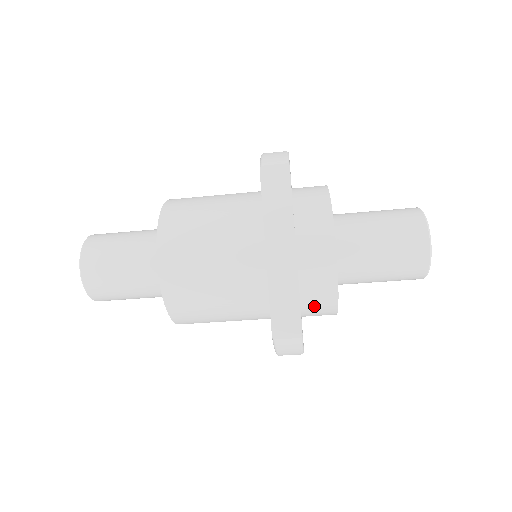
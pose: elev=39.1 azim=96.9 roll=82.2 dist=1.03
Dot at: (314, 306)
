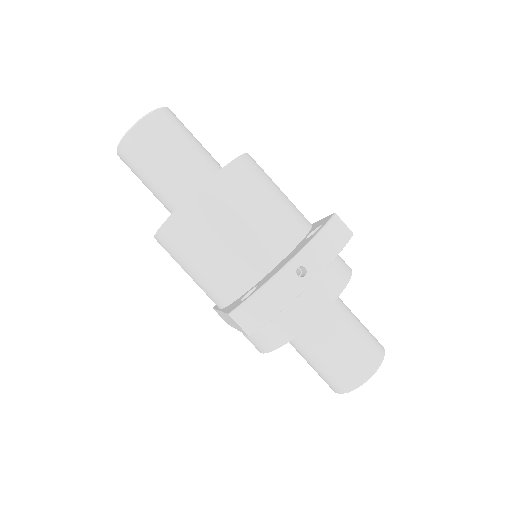
Dot at: (332, 267)
